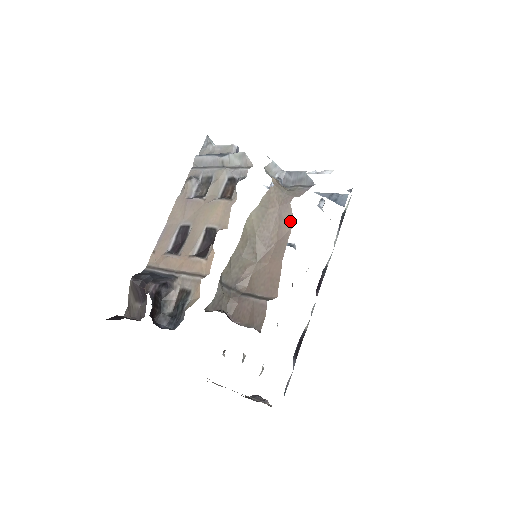
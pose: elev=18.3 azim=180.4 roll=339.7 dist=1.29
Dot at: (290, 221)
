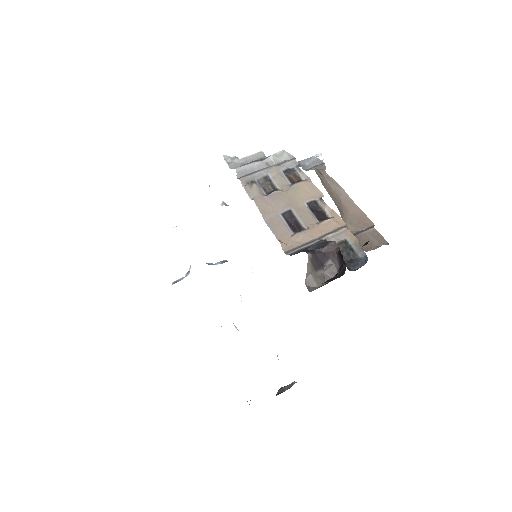
Dot at: (337, 184)
